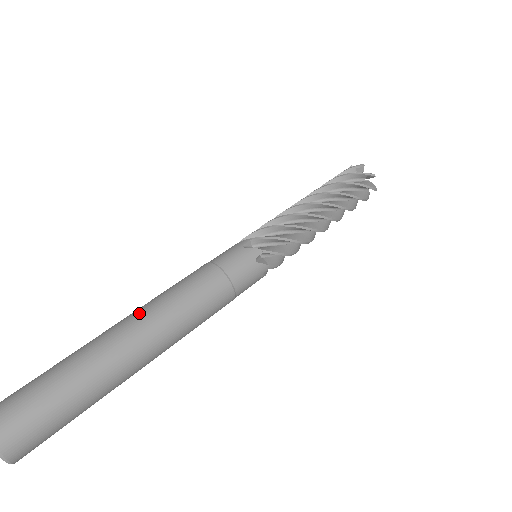
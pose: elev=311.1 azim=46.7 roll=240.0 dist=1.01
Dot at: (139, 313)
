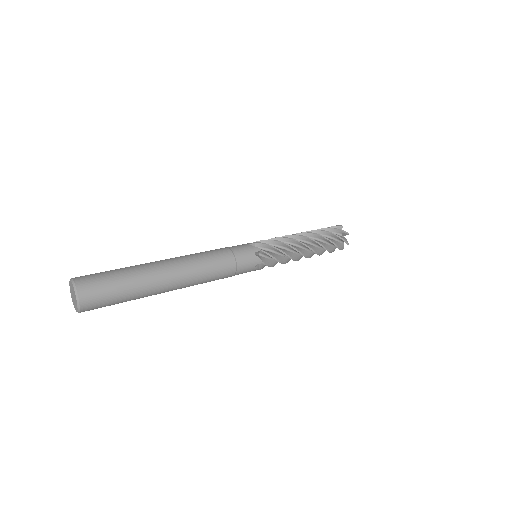
Dot at: occluded
